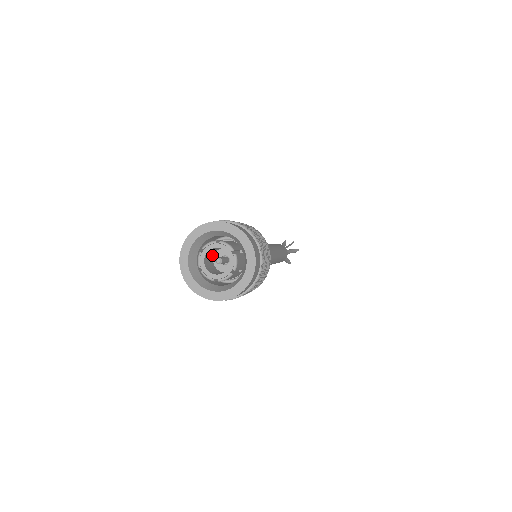
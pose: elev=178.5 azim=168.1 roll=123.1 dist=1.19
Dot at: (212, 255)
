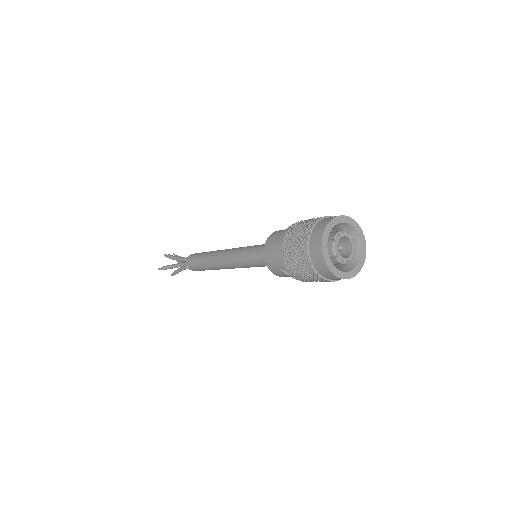
Dot at: occluded
